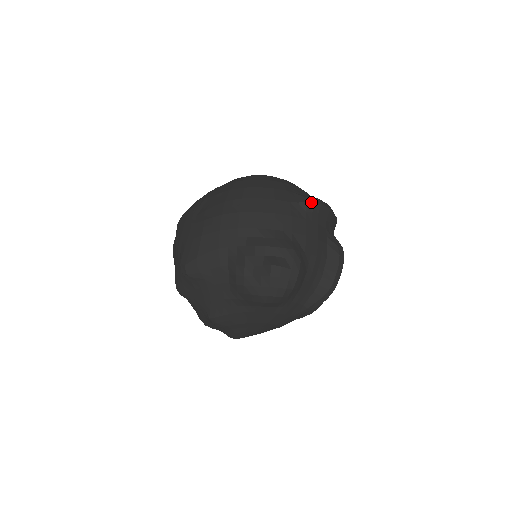
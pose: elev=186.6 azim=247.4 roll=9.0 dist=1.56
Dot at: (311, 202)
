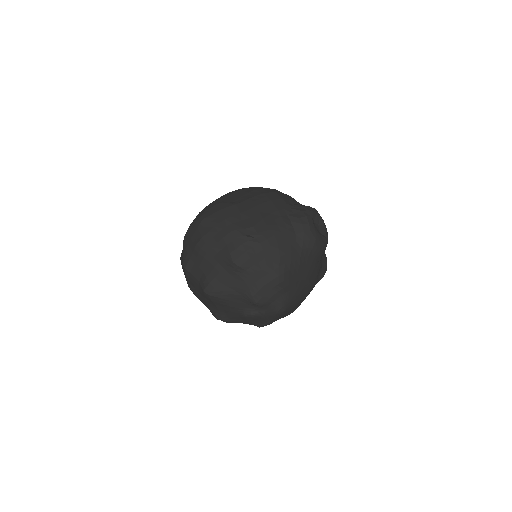
Dot at: occluded
